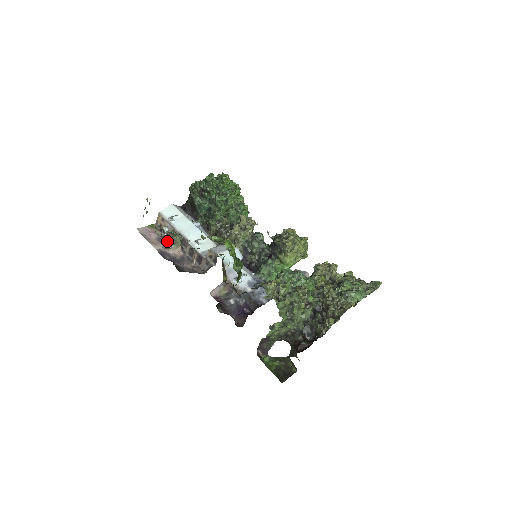
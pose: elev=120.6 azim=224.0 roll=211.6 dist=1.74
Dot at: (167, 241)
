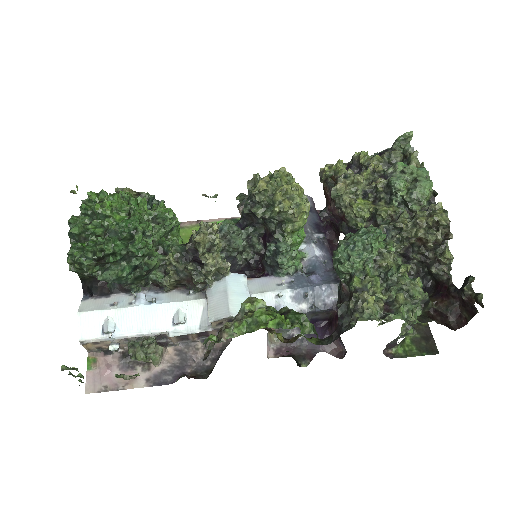
Dot at: occluded
